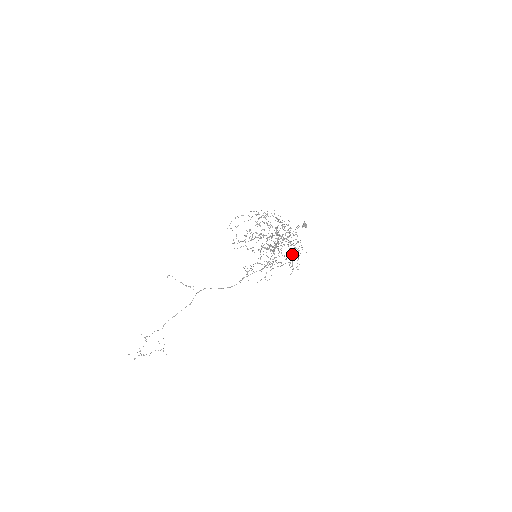
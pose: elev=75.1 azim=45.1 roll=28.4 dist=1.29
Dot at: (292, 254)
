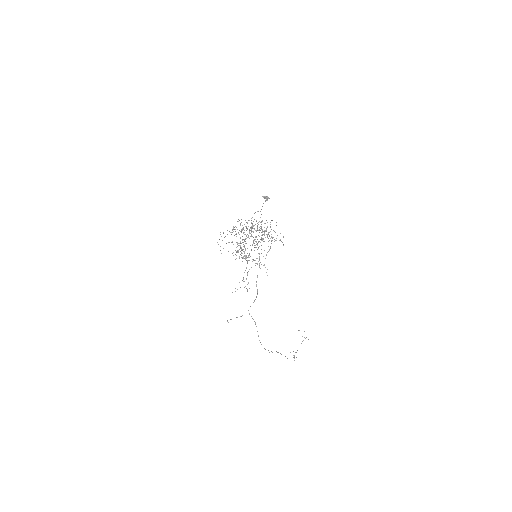
Dot at: occluded
